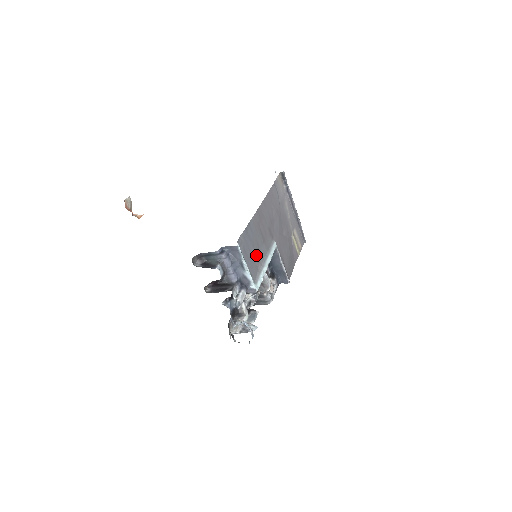
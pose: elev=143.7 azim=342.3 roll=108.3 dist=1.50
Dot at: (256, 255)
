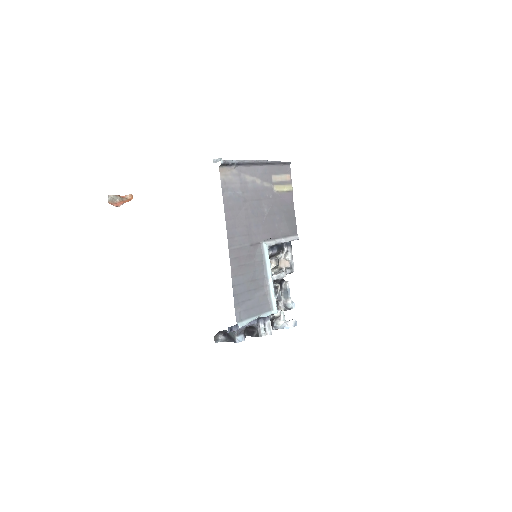
Dot at: (257, 289)
